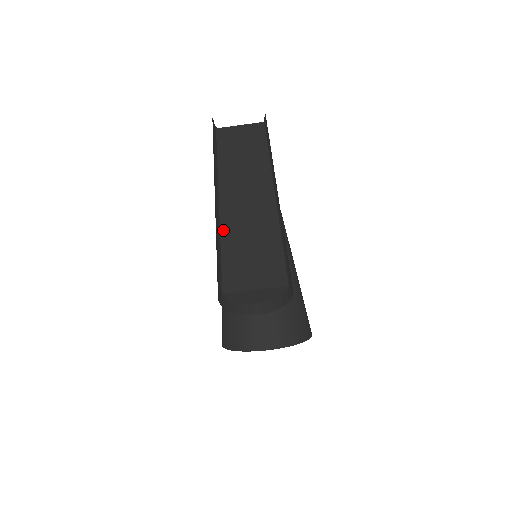
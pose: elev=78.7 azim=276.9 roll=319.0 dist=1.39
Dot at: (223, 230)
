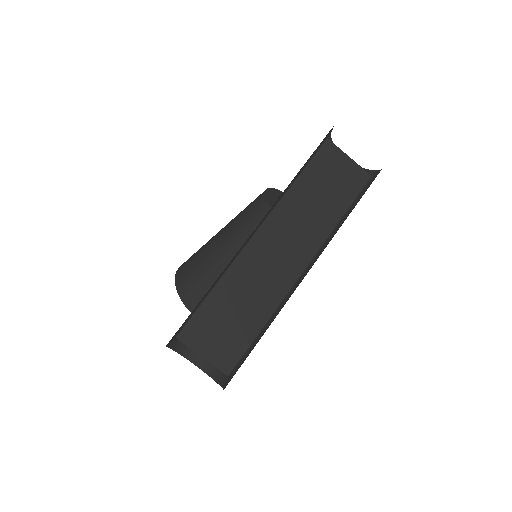
Dot at: (229, 273)
